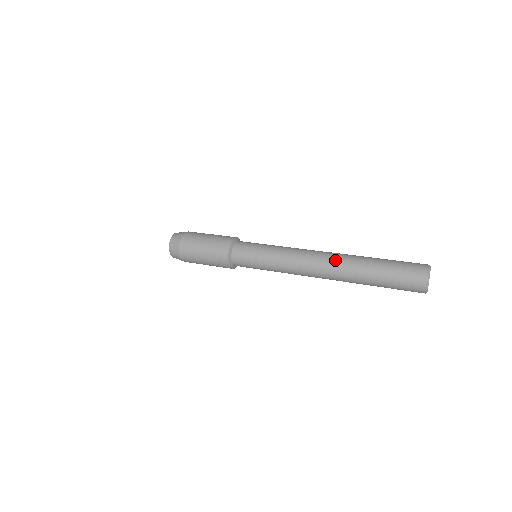
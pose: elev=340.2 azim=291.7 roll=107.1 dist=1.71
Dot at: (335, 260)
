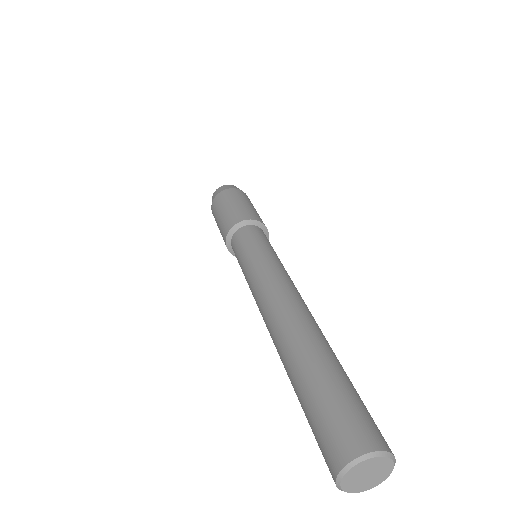
Dot at: (273, 342)
